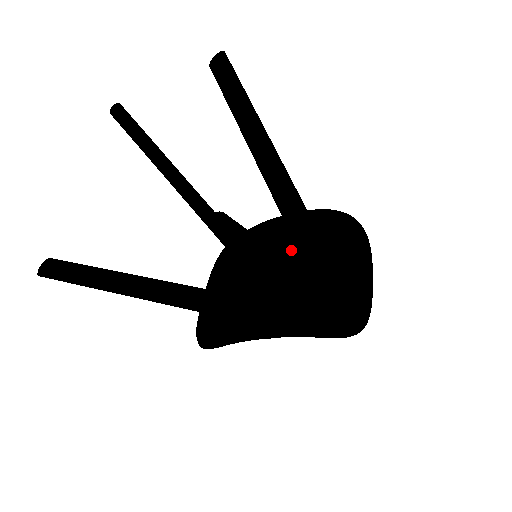
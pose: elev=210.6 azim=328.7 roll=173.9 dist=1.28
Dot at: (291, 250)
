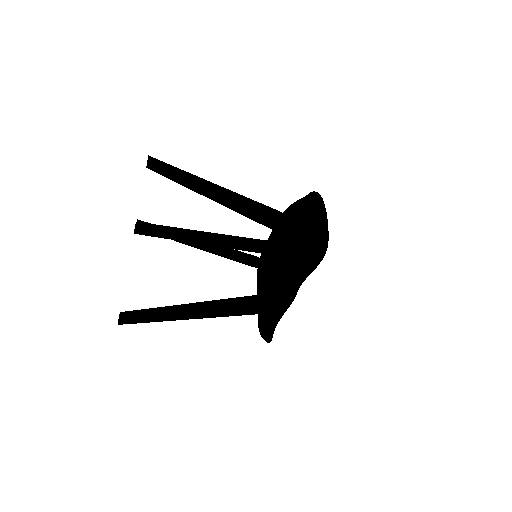
Dot at: (275, 238)
